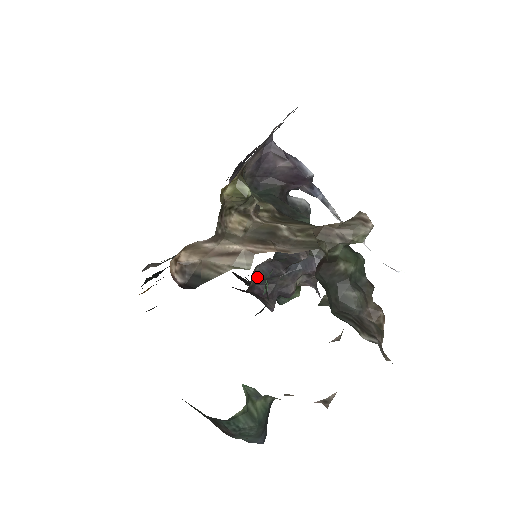
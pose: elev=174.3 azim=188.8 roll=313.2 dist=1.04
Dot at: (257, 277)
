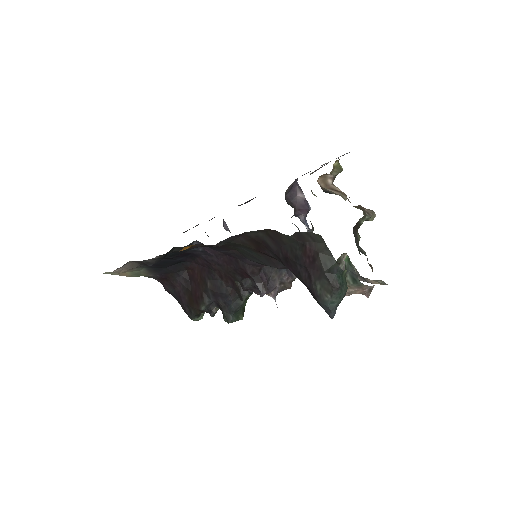
Dot at: occluded
